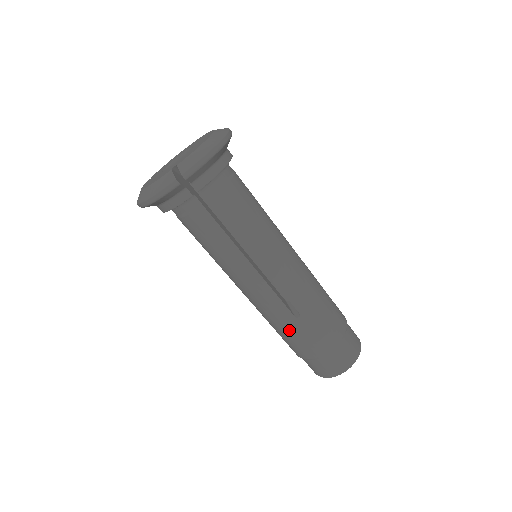
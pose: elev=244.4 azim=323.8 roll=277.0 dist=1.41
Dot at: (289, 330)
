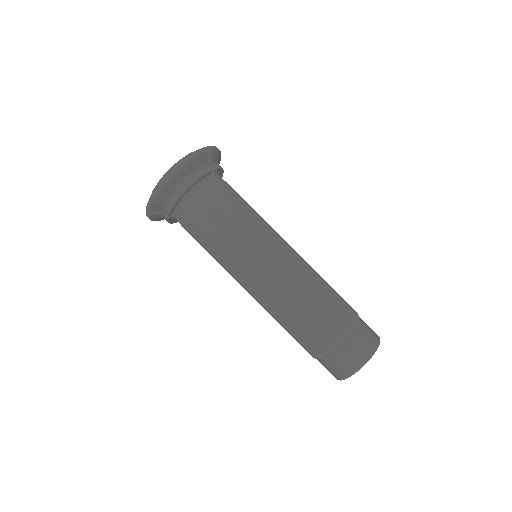
Dot at: (317, 296)
